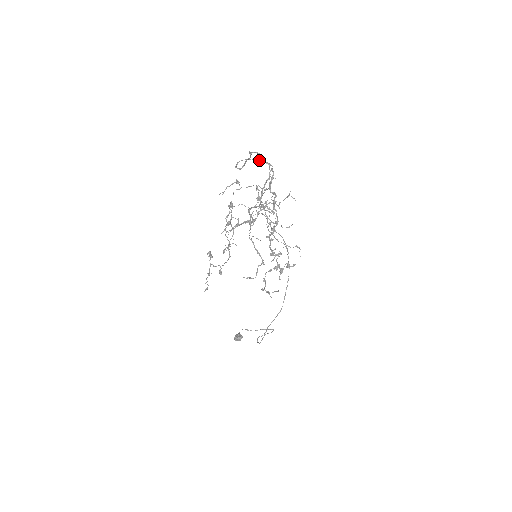
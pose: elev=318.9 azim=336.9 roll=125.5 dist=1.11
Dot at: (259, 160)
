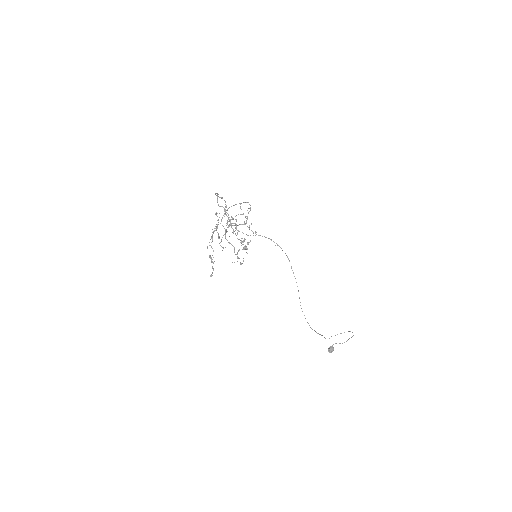
Dot at: occluded
